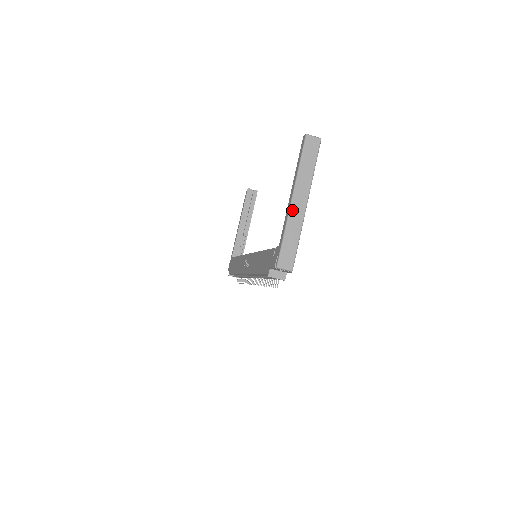
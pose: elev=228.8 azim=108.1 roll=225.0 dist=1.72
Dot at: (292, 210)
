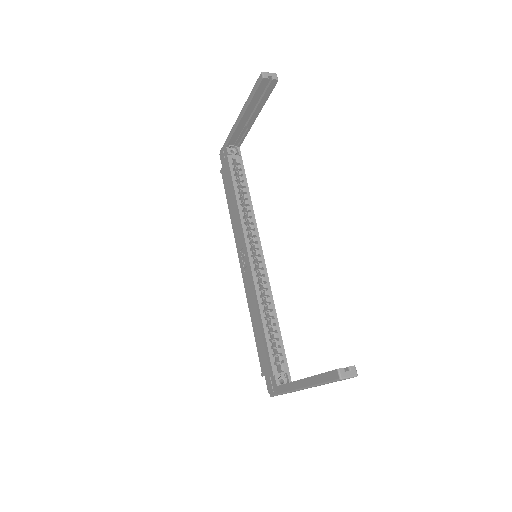
Dot at: occluded
